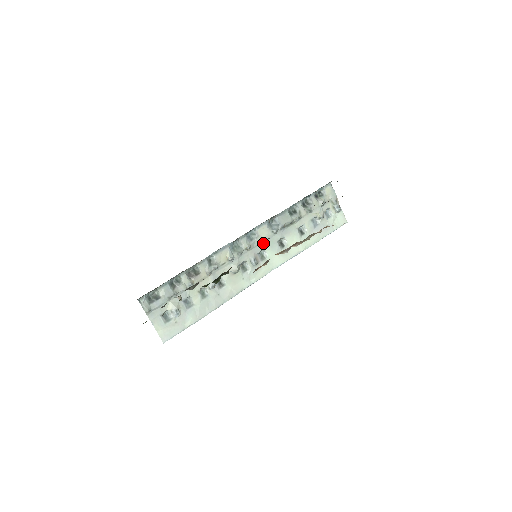
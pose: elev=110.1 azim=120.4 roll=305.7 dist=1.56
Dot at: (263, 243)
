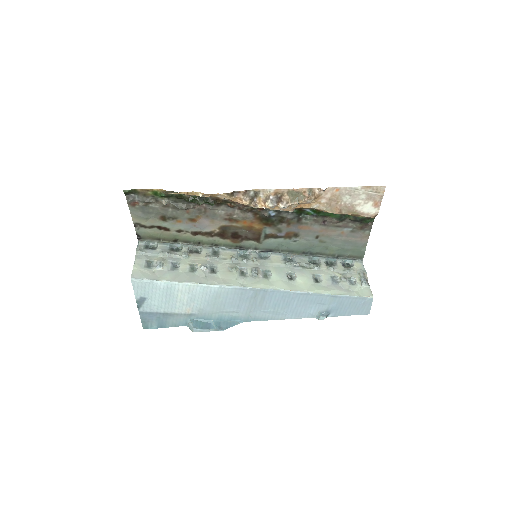
Dot at: (271, 266)
